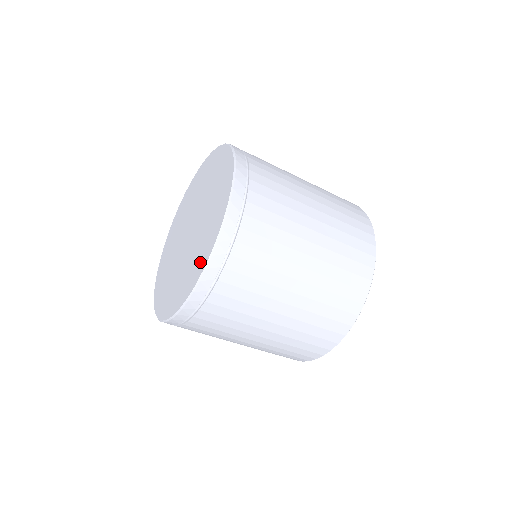
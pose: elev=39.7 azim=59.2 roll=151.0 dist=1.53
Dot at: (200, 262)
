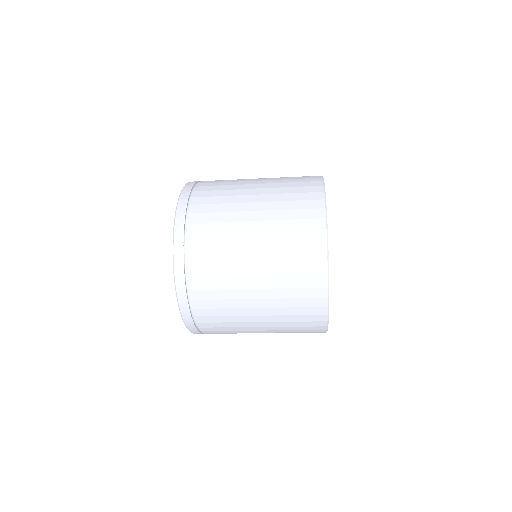
Dot at: occluded
